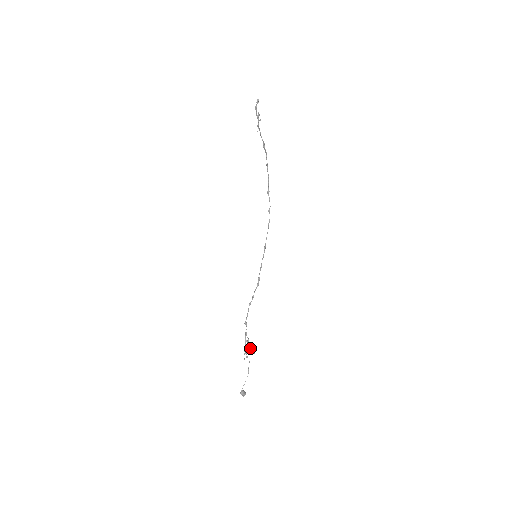
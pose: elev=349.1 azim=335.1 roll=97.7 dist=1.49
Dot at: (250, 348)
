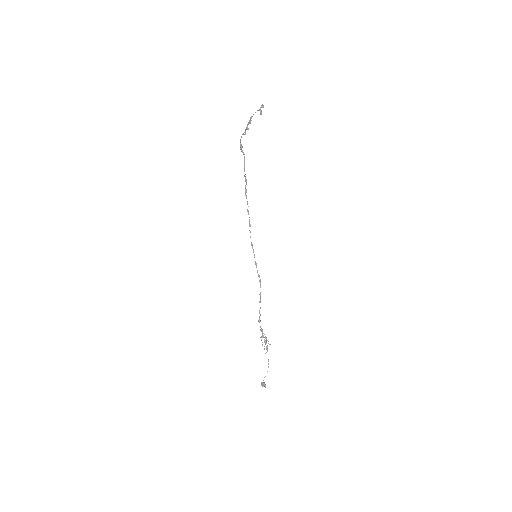
Dot at: (268, 341)
